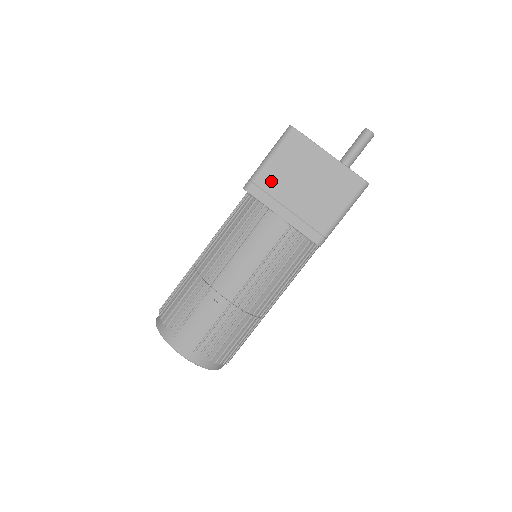
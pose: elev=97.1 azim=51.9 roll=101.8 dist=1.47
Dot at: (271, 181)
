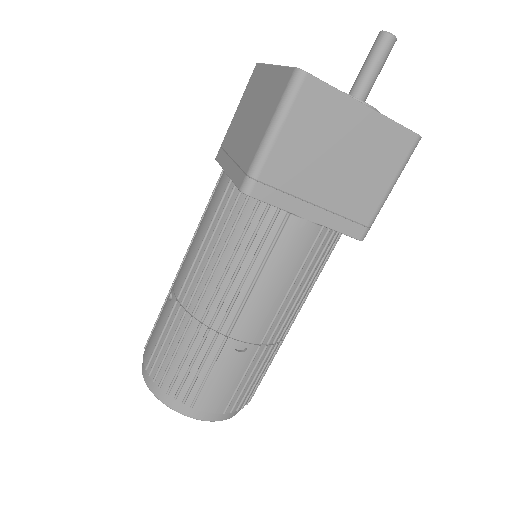
Dot at: (285, 171)
